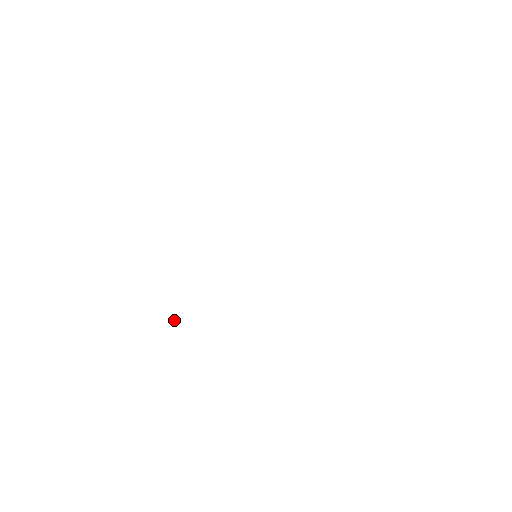
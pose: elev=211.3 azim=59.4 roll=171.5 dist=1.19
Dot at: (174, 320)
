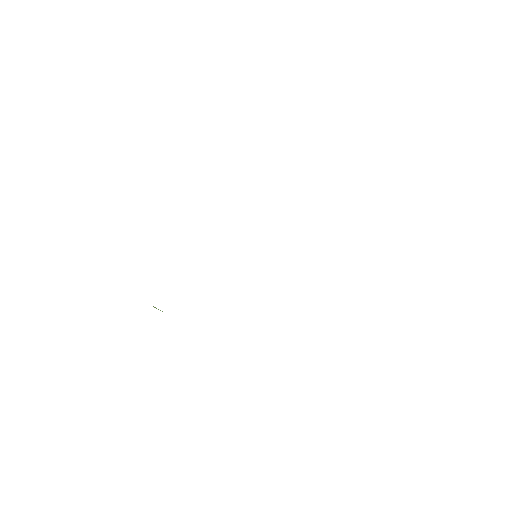
Dot at: (156, 308)
